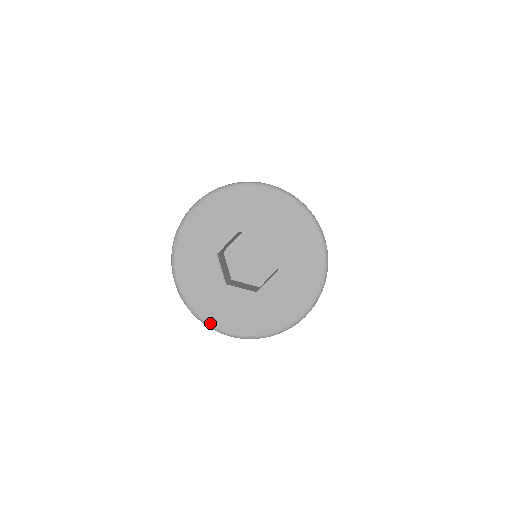
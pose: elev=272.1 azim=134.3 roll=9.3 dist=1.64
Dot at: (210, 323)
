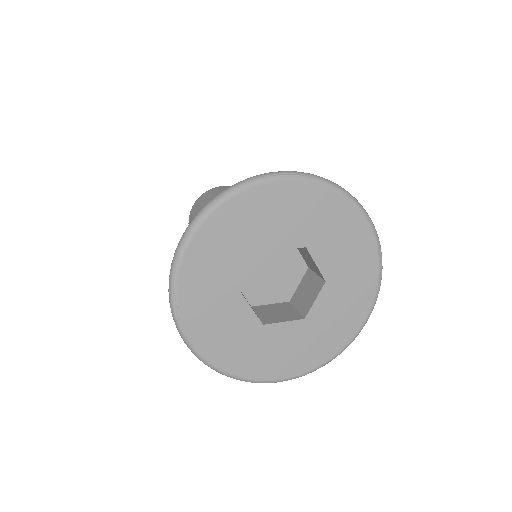
Dot at: (255, 379)
